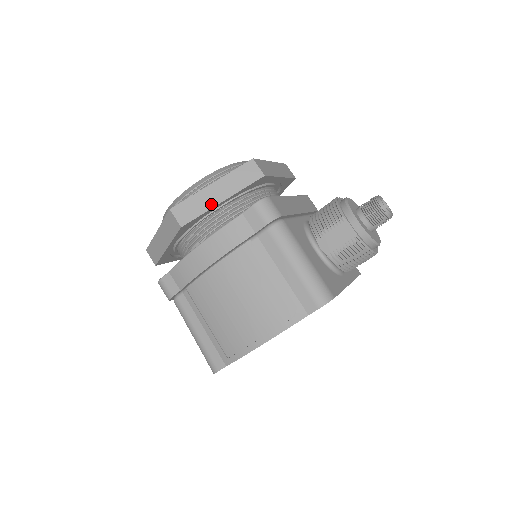
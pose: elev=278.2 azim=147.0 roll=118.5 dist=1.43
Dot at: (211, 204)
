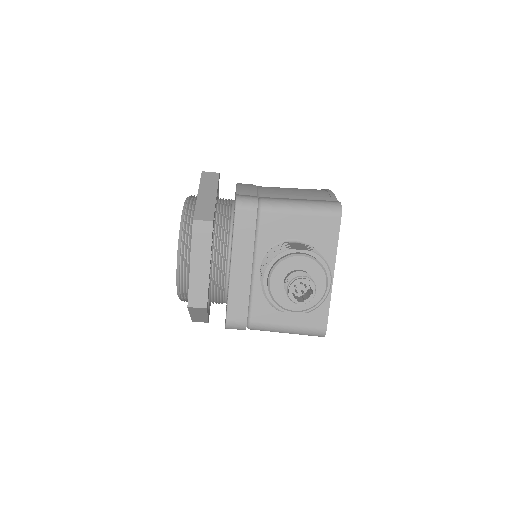
Dot at: (205, 318)
